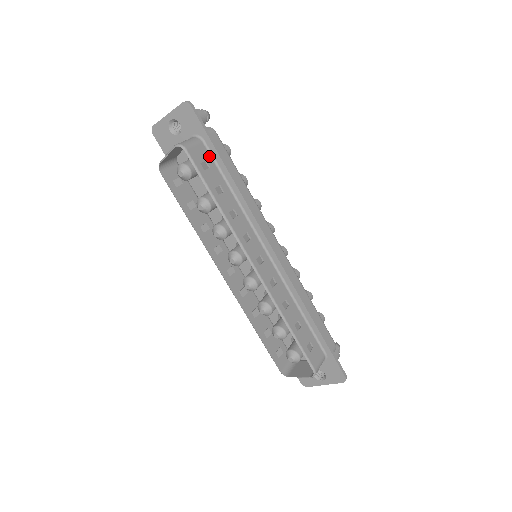
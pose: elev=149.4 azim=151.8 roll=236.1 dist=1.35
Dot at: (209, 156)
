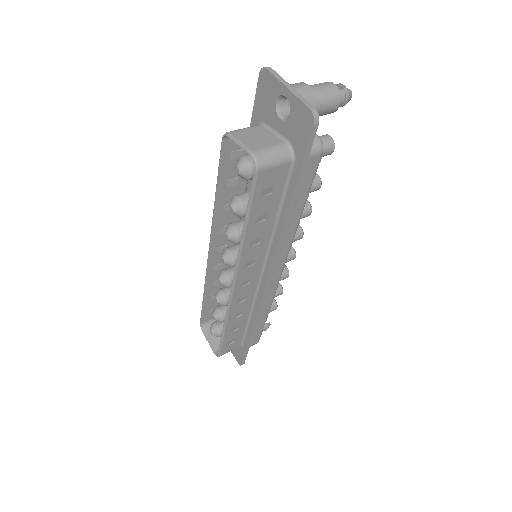
Dot at: (284, 180)
